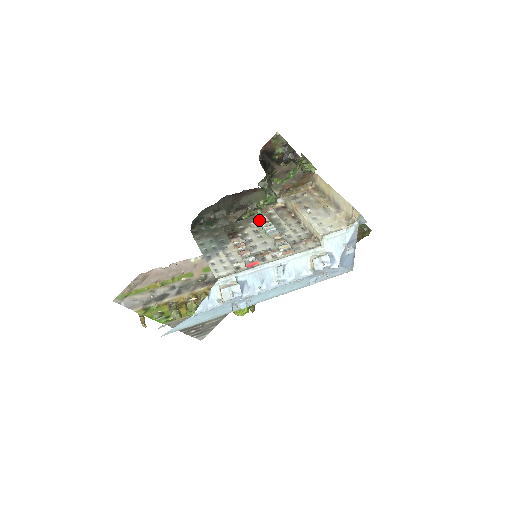
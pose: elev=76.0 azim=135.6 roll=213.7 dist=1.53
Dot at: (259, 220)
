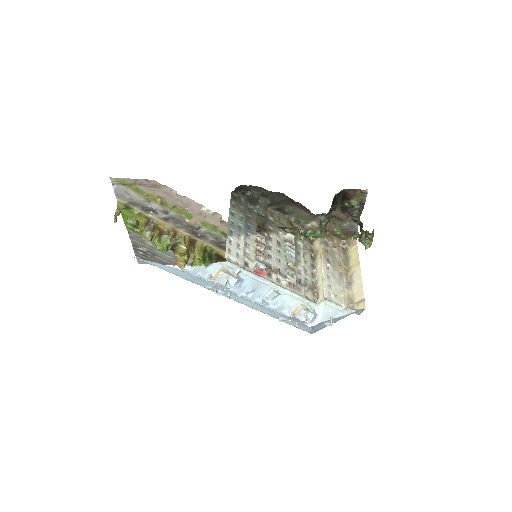
Dot at: (288, 235)
